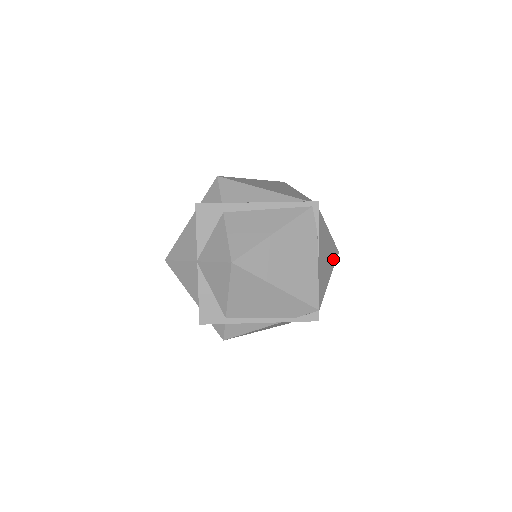
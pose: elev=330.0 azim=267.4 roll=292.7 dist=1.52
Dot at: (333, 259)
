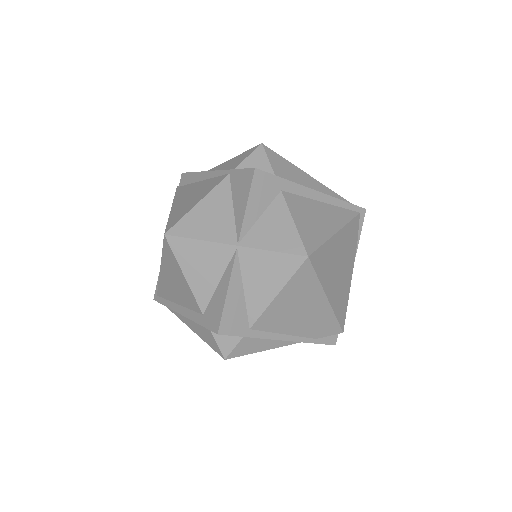
Dot at: occluded
